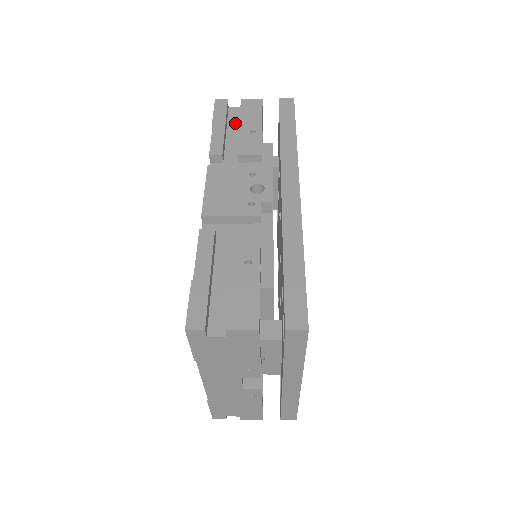
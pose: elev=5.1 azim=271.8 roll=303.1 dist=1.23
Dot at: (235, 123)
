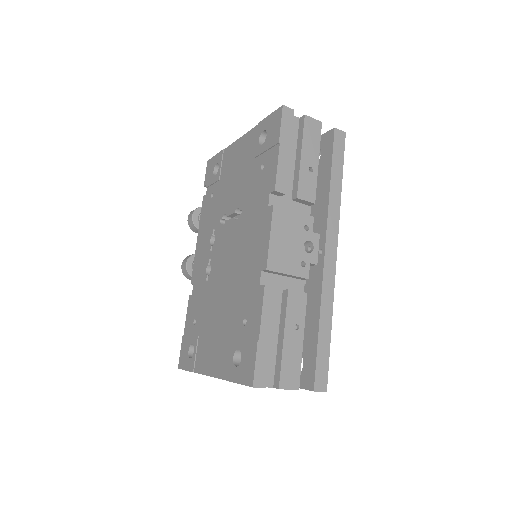
Dot at: (293, 142)
